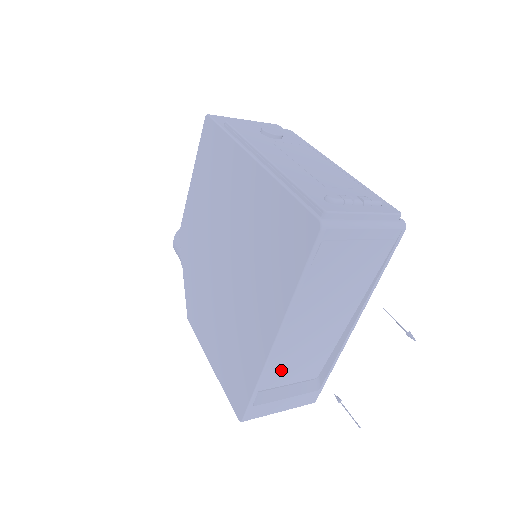
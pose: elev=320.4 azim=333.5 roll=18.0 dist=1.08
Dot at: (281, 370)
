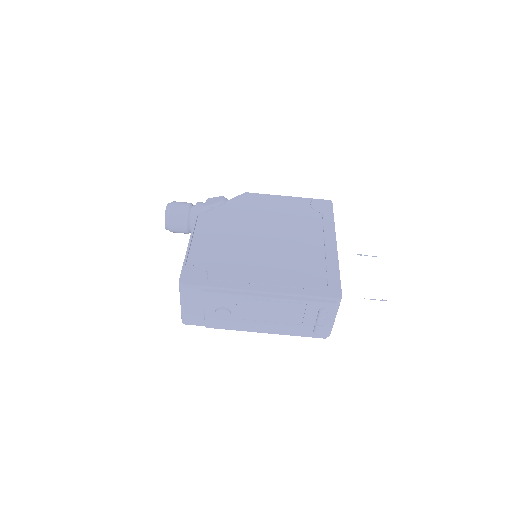
Dot at: occluded
